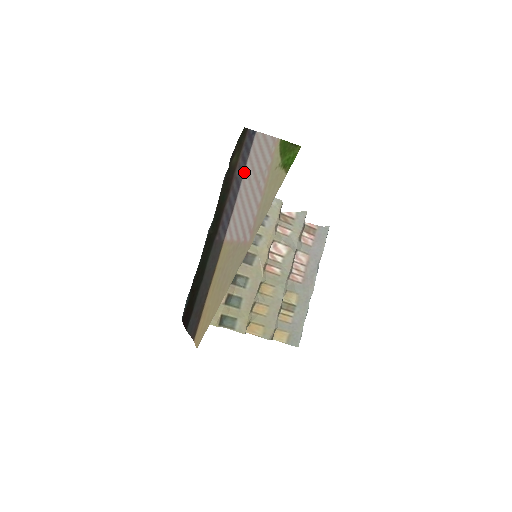
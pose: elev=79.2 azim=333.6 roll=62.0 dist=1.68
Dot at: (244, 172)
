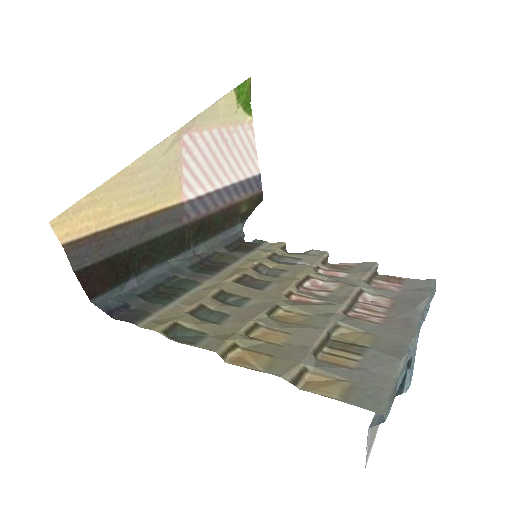
Dot at: (235, 182)
